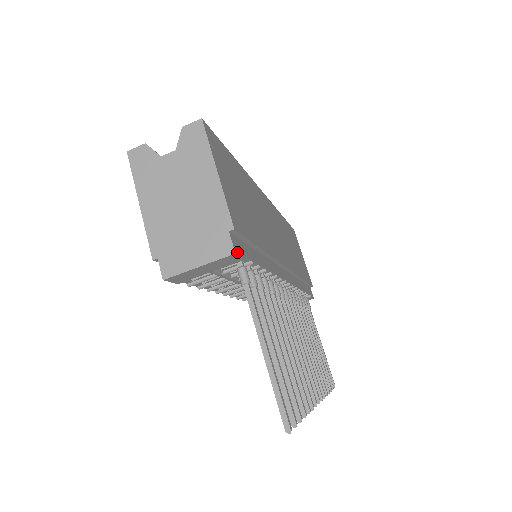
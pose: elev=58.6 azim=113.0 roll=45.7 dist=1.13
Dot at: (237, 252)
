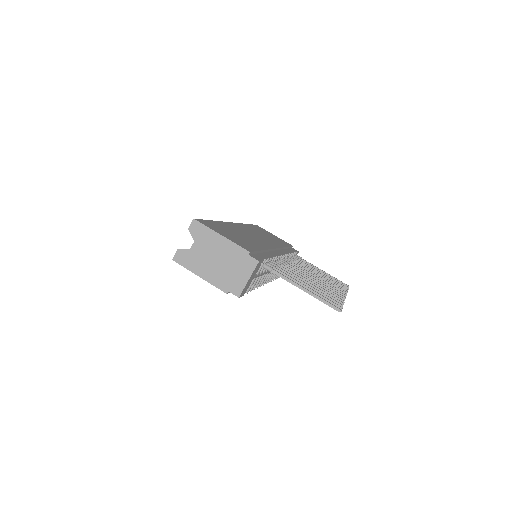
Dot at: (259, 260)
